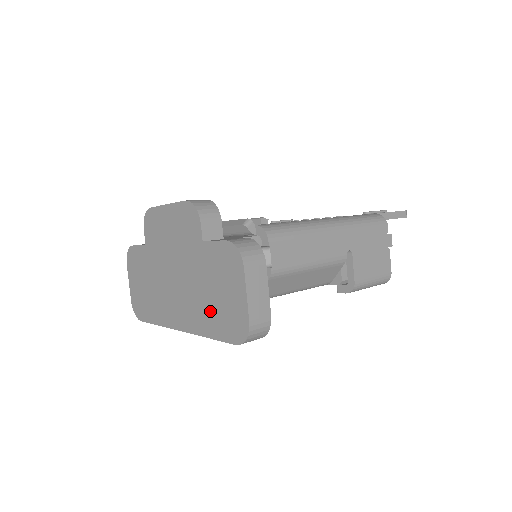
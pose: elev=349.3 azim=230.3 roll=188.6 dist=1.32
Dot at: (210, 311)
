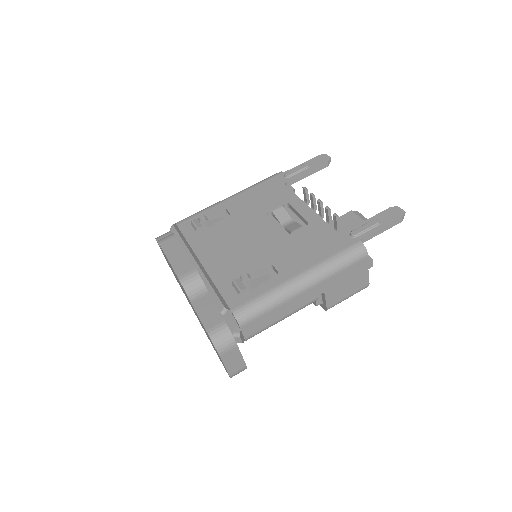
Dot at: (210, 341)
